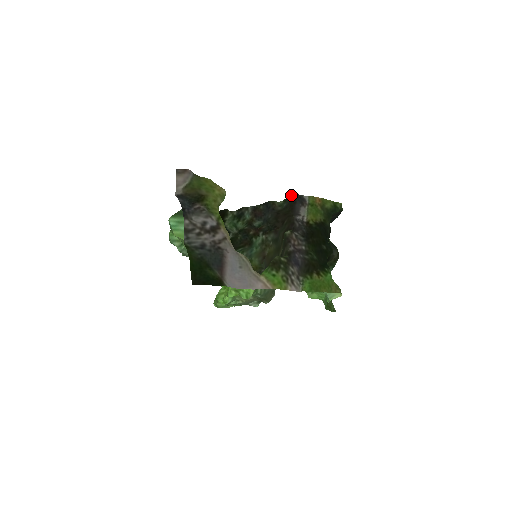
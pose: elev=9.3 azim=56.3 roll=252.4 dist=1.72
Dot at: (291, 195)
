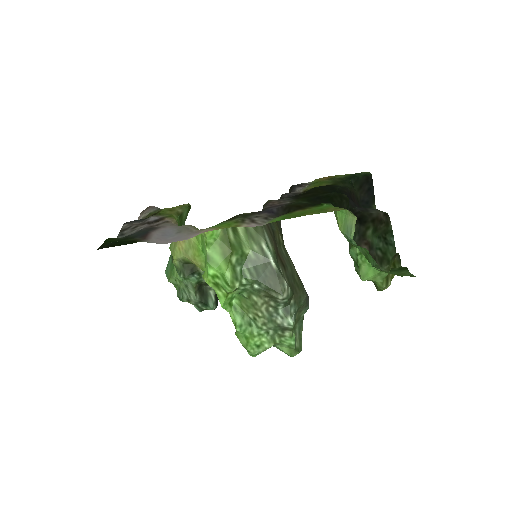
Dot at: (289, 189)
